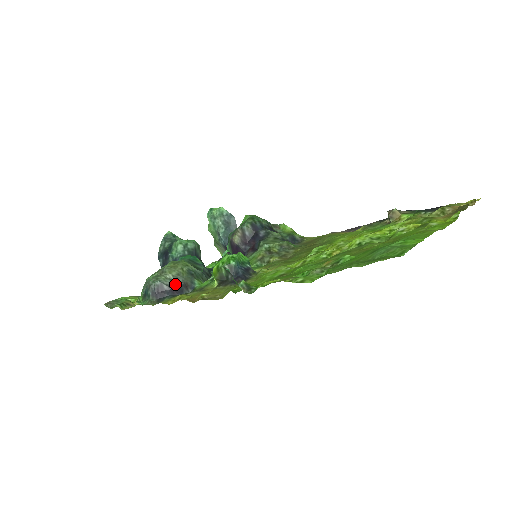
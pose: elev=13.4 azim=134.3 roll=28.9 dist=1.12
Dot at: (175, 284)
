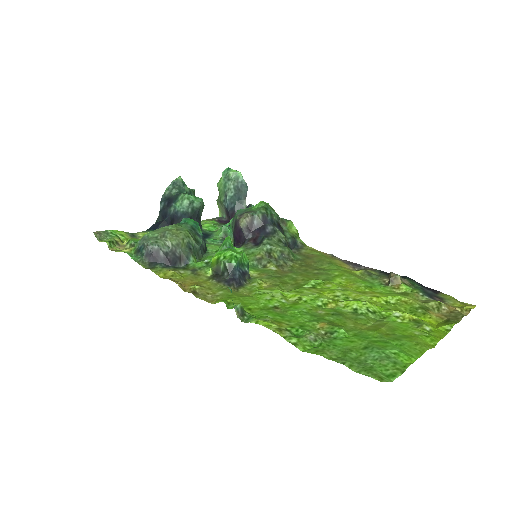
Dot at: (171, 254)
